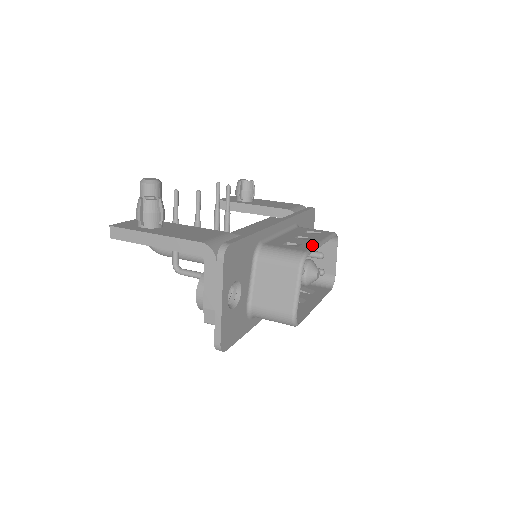
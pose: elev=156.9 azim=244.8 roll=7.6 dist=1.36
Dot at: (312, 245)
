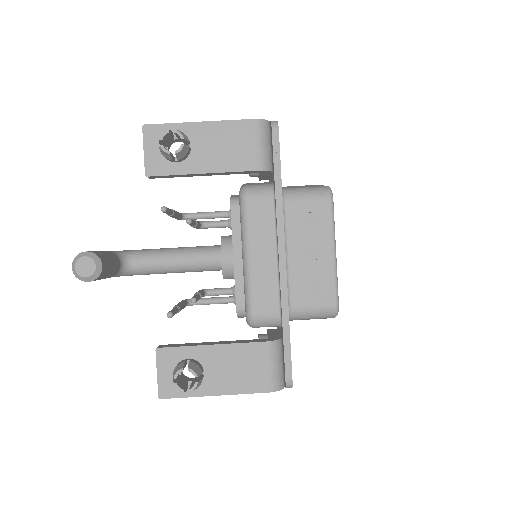
Dot at: (333, 277)
